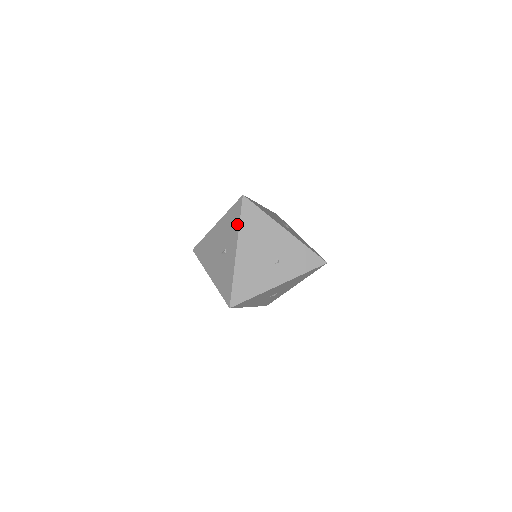
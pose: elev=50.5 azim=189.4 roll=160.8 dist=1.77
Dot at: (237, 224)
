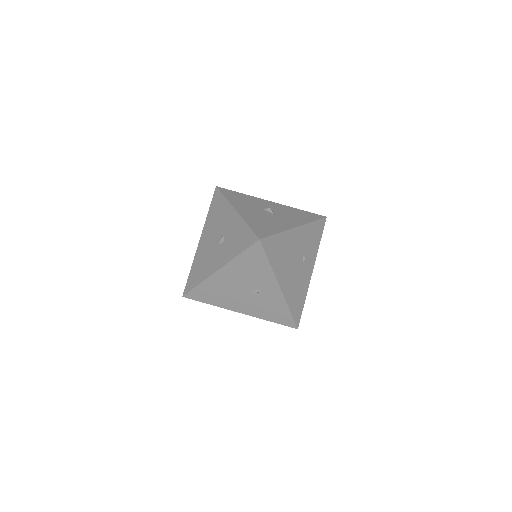
Dot at: (267, 267)
